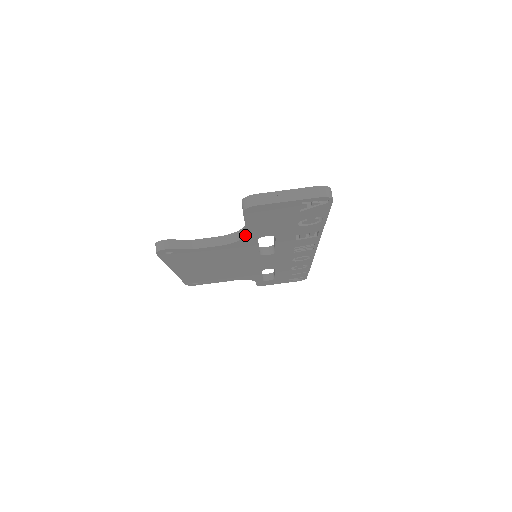
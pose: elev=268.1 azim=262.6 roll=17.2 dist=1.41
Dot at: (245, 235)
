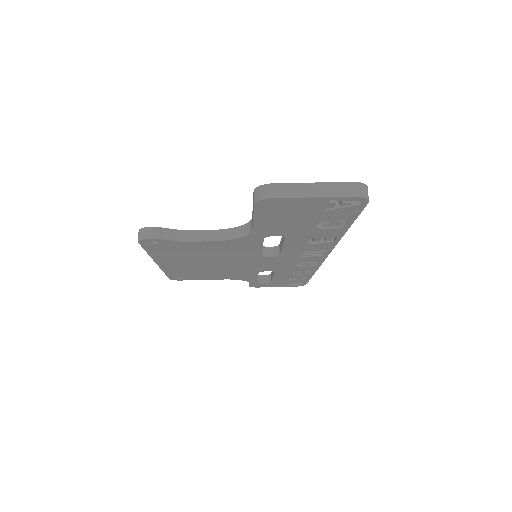
Dot at: (250, 232)
